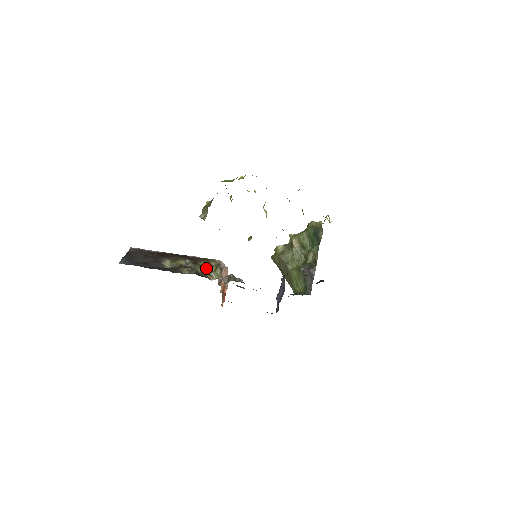
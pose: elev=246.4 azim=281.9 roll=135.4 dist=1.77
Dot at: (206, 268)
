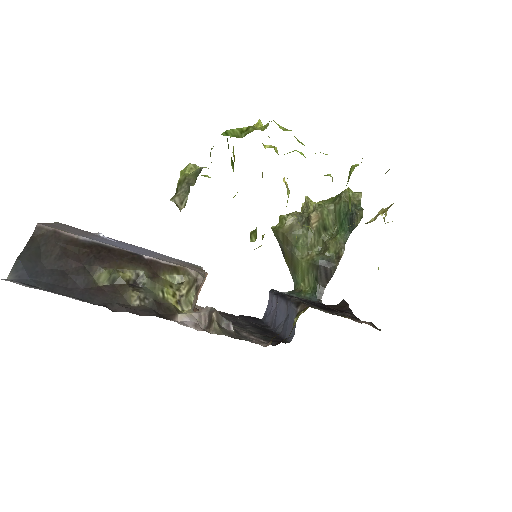
Dot at: (172, 287)
